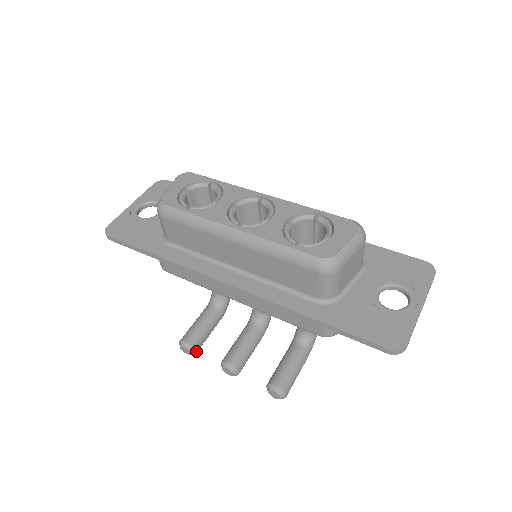
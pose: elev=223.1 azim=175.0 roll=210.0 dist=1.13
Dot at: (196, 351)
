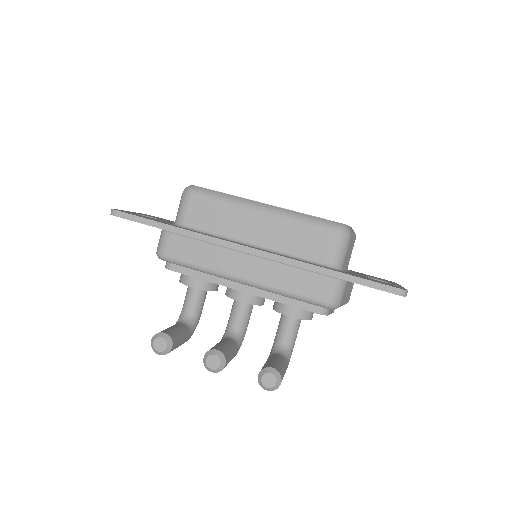
Dot at: (172, 347)
